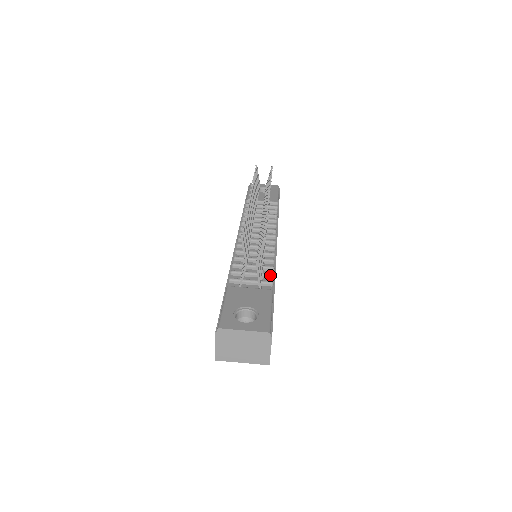
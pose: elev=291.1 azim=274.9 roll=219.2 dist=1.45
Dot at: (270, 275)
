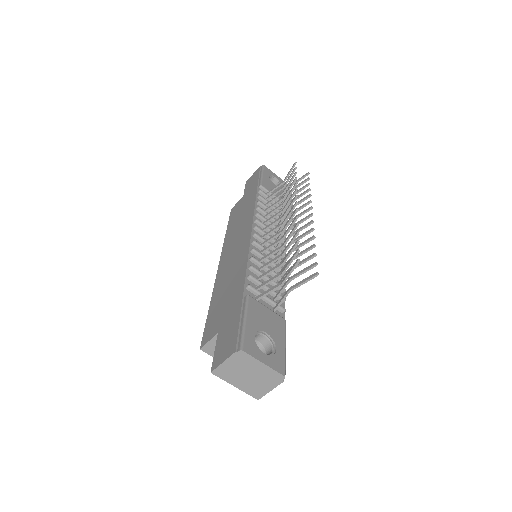
Dot at: occluded
